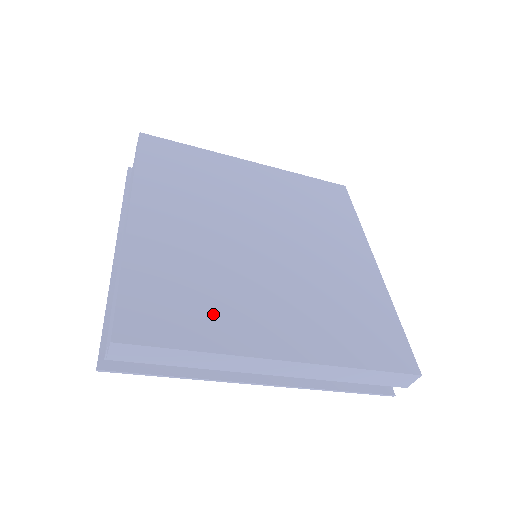
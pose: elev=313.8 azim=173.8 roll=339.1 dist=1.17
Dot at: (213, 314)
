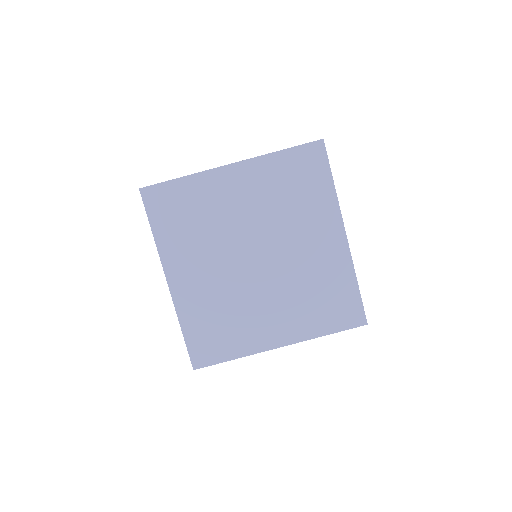
Dot at: (236, 335)
